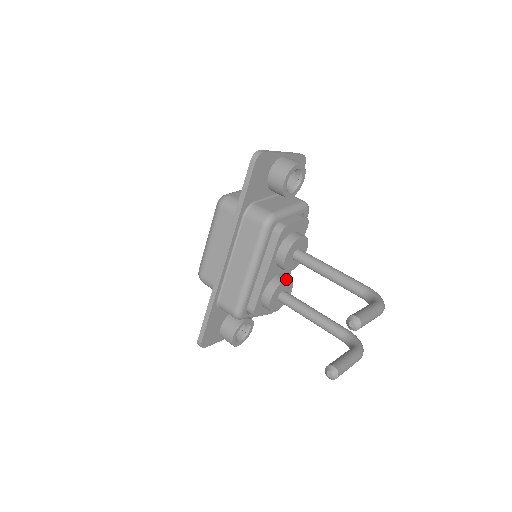
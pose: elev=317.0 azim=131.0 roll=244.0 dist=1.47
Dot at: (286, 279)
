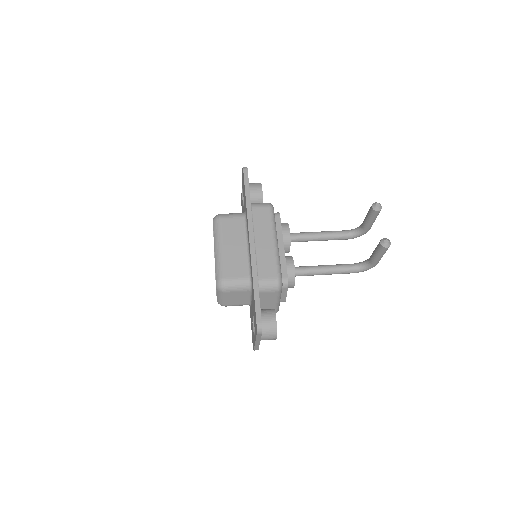
Dot at: occluded
